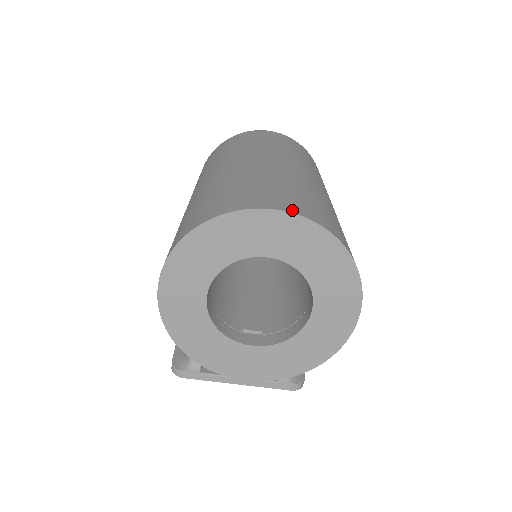
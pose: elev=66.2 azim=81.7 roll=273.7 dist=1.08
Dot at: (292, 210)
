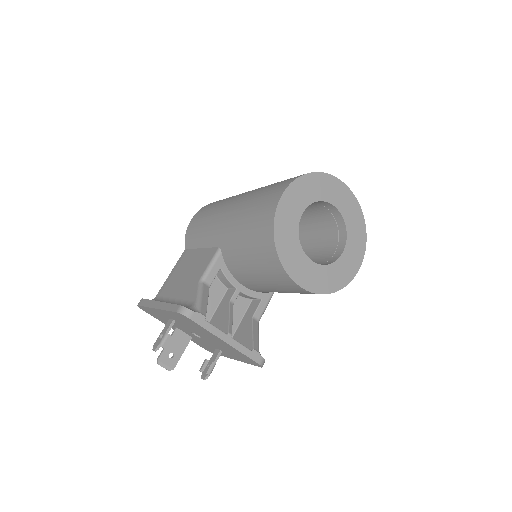
Dot at: (349, 192)
